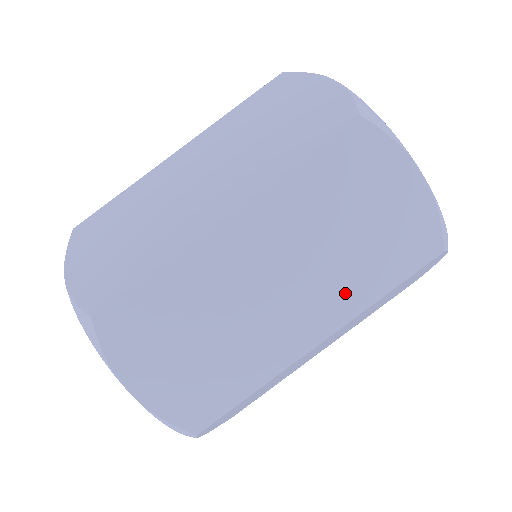
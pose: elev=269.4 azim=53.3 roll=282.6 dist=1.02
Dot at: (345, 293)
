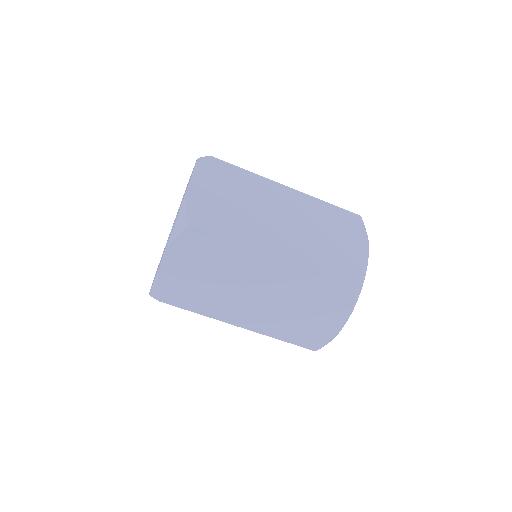
Dot at: occluded
